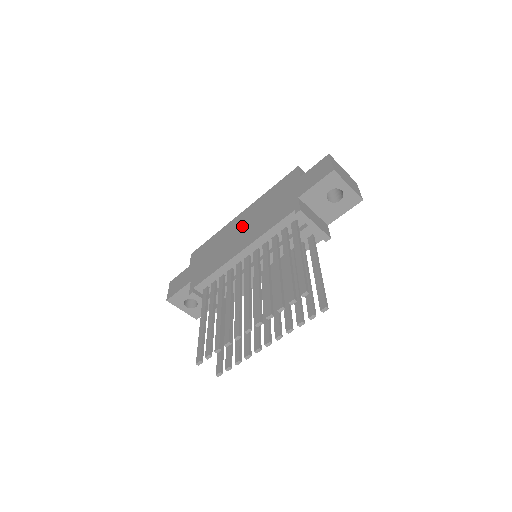
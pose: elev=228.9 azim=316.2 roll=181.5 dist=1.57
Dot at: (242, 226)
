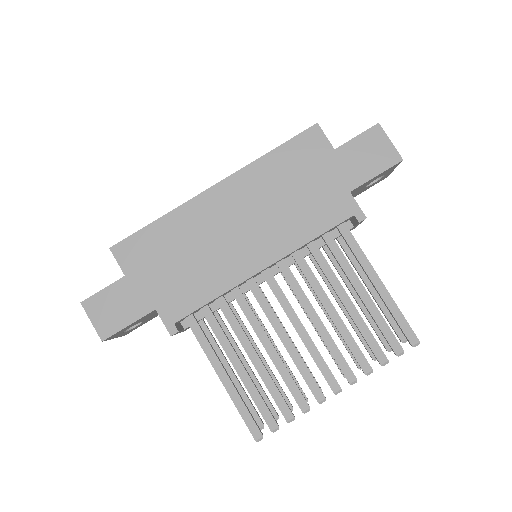
Dot at: (237, 217)
